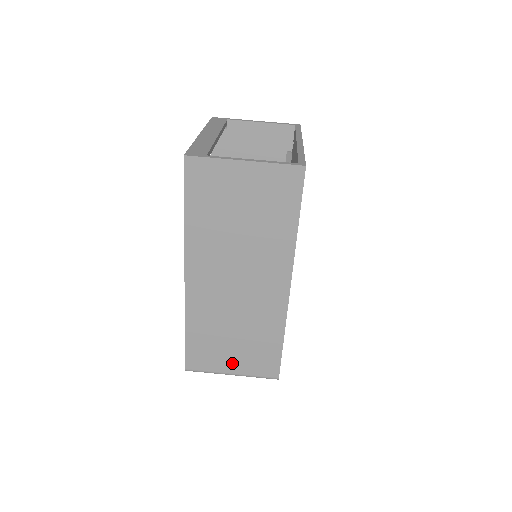
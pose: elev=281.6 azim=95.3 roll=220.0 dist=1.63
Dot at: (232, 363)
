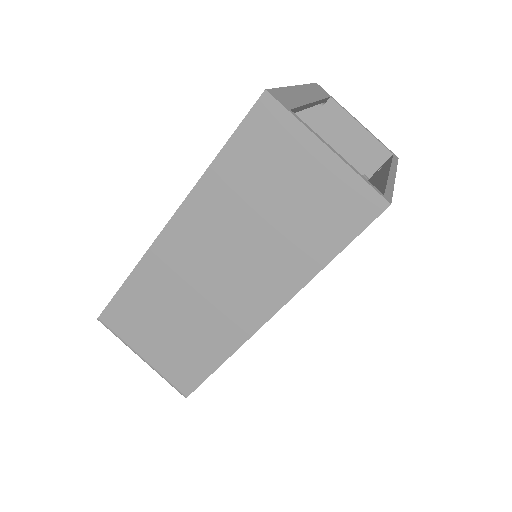
Dot at: (151, 348)
